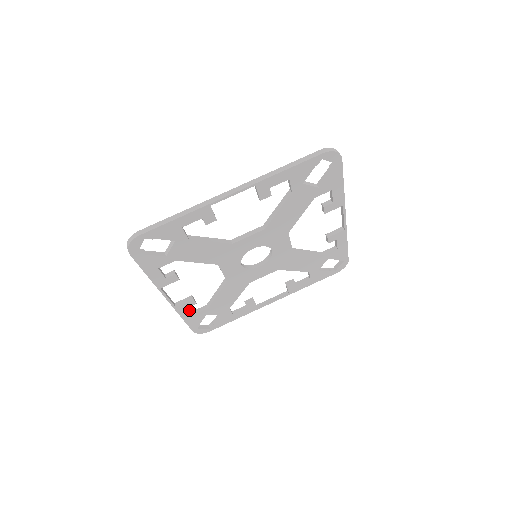
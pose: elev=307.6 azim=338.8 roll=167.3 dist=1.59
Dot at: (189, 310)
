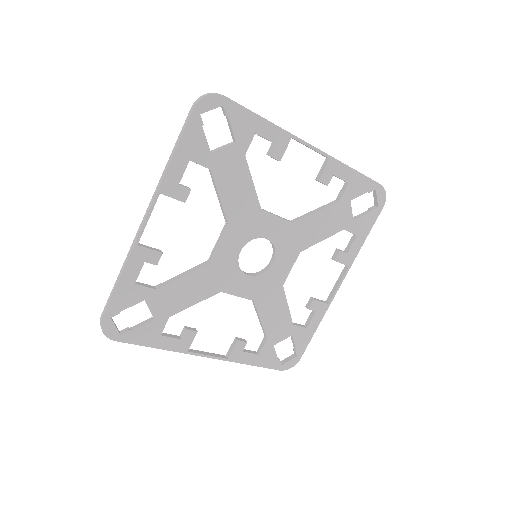
Dot at: (247, 353)
